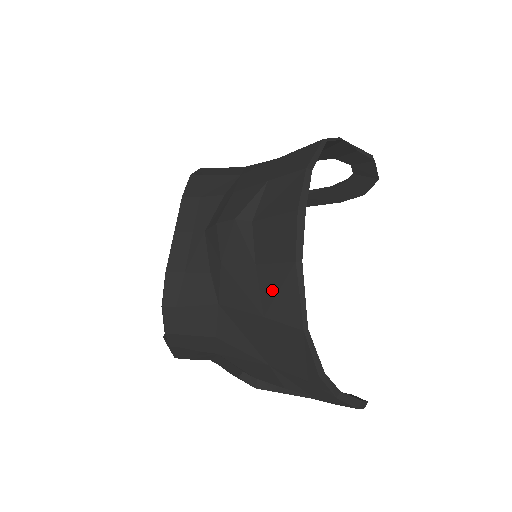
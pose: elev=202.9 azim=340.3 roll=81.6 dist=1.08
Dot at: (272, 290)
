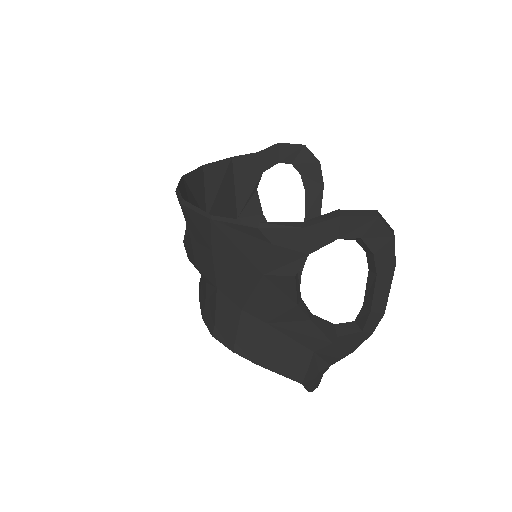
Dot at: (197, 233)
